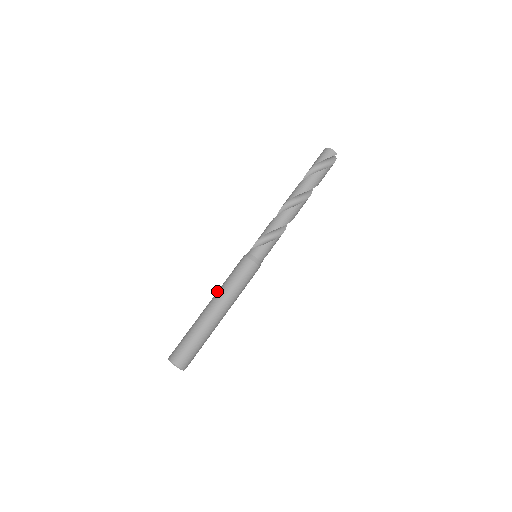
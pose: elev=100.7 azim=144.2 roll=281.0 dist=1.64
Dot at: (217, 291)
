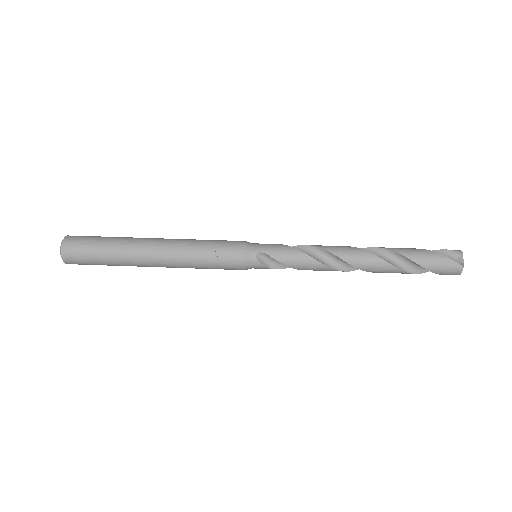
Dot at: occluded
